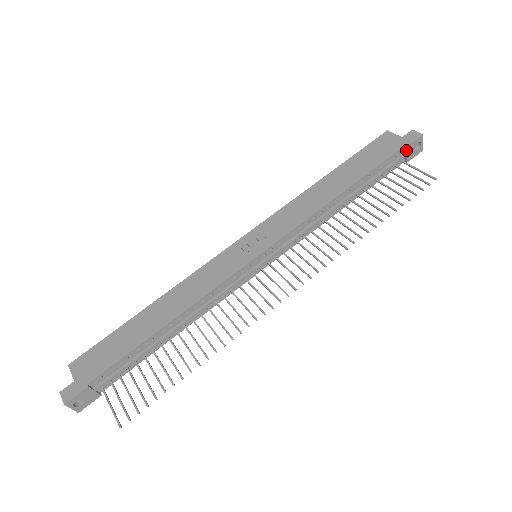
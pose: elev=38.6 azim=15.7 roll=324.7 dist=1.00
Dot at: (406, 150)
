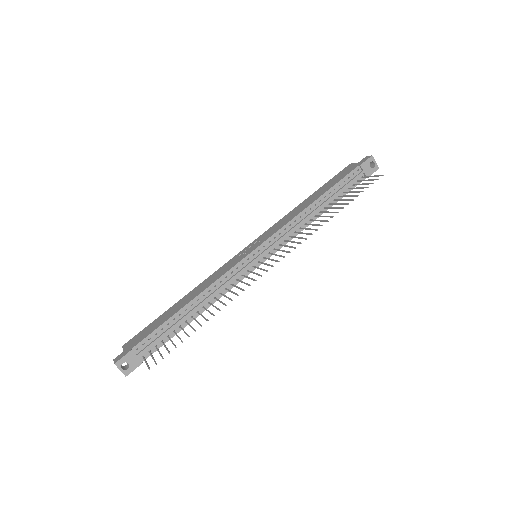
Dot at: (361, 168)
